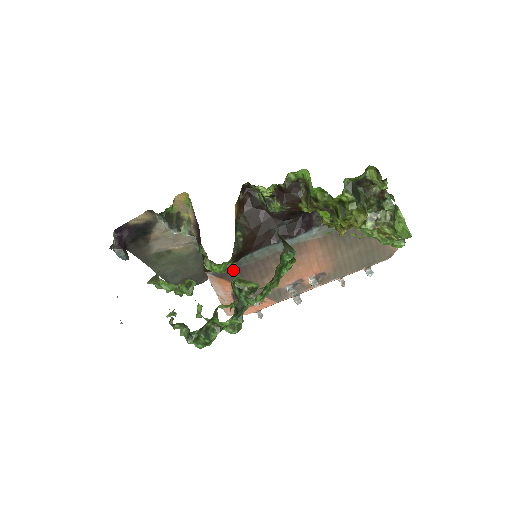
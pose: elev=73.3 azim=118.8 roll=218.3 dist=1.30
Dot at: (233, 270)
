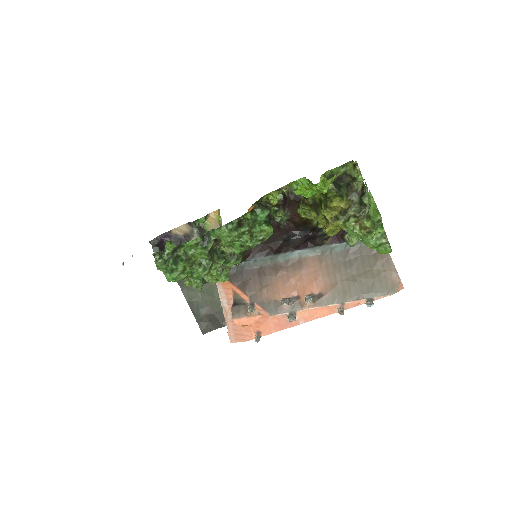
Dot at: (236, 272)
